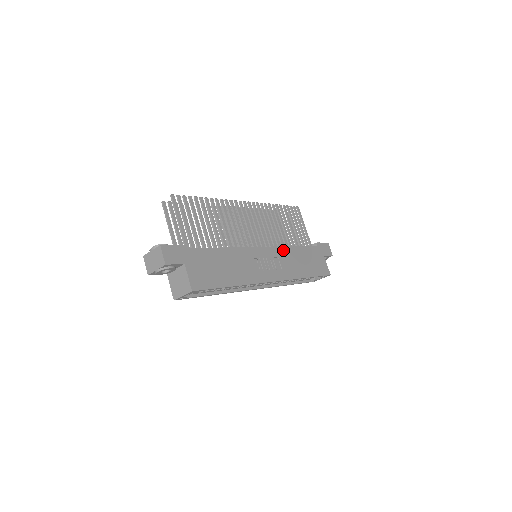
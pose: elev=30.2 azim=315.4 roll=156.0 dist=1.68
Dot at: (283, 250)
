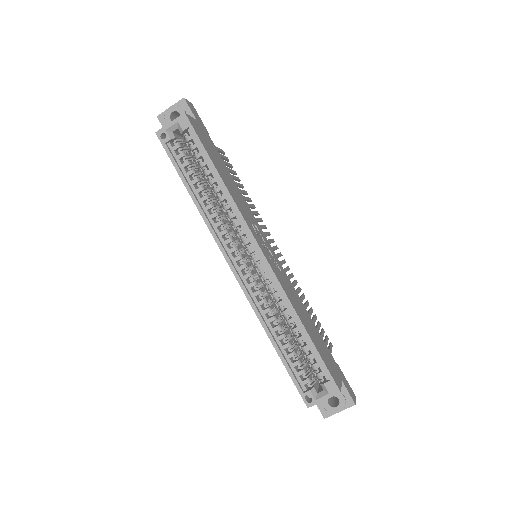
Dot at: (291, 285)
